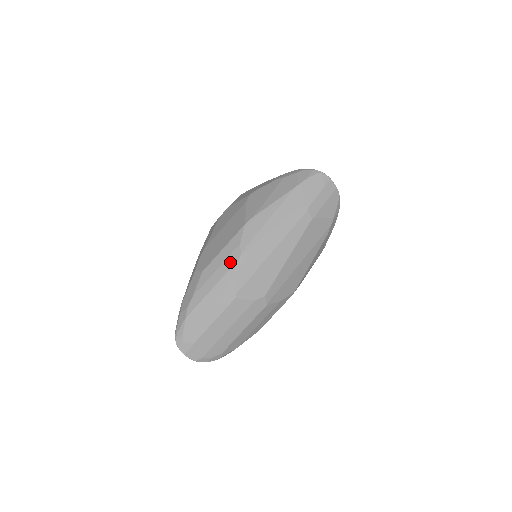
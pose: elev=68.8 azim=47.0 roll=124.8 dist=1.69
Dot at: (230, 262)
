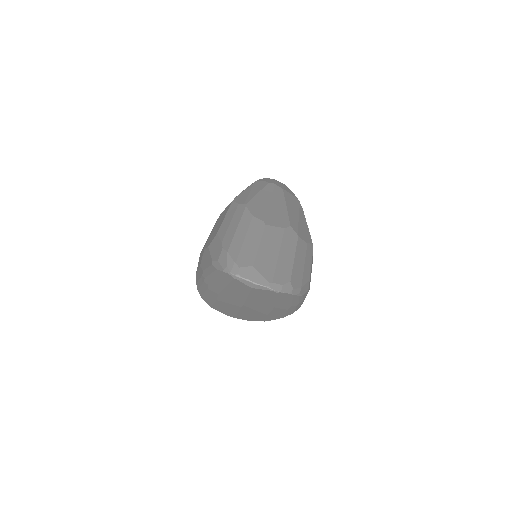
Dot at: (239, 211)
